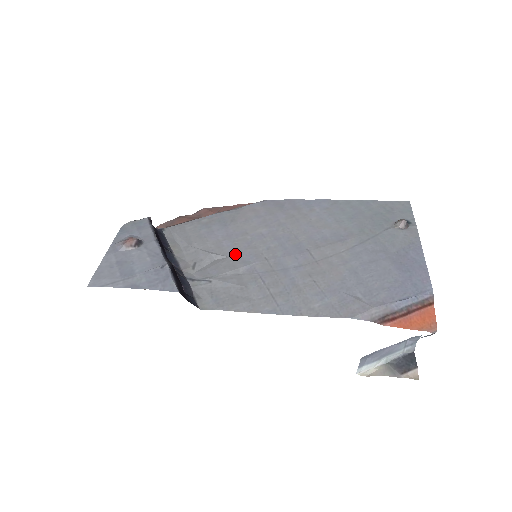
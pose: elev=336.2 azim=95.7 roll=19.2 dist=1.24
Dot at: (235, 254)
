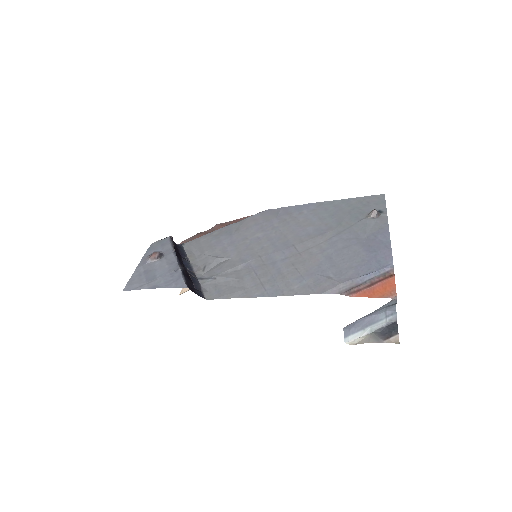
Dot at: (236, 256)
